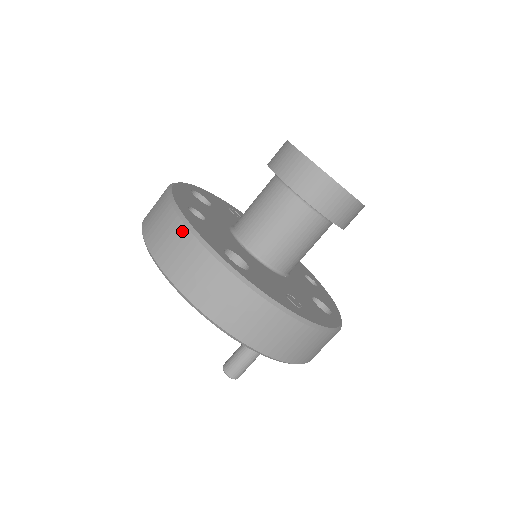
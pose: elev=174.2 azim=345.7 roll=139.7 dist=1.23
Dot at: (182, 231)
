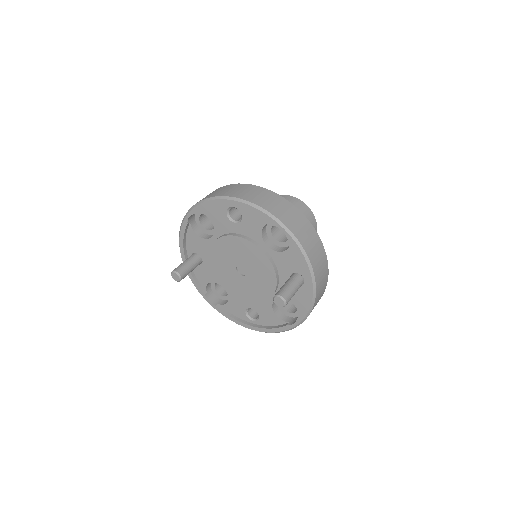
Dot at: (270, 192)
